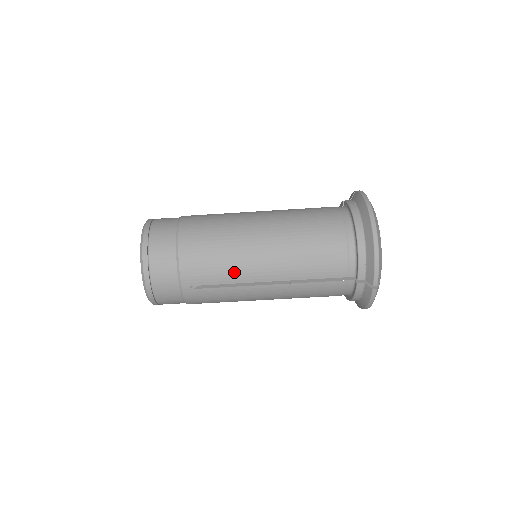
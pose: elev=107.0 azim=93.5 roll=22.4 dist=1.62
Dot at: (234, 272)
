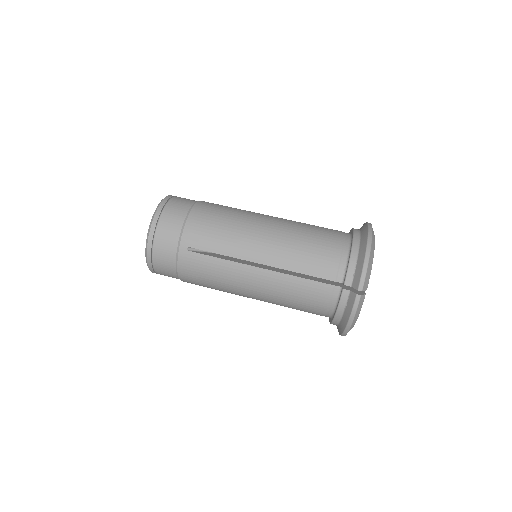
Dot at: (231, 244)
